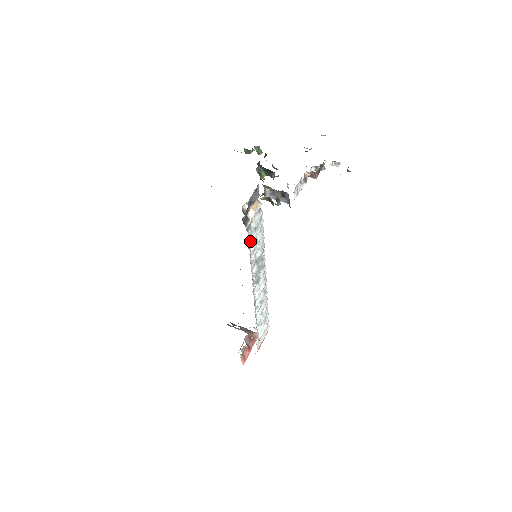
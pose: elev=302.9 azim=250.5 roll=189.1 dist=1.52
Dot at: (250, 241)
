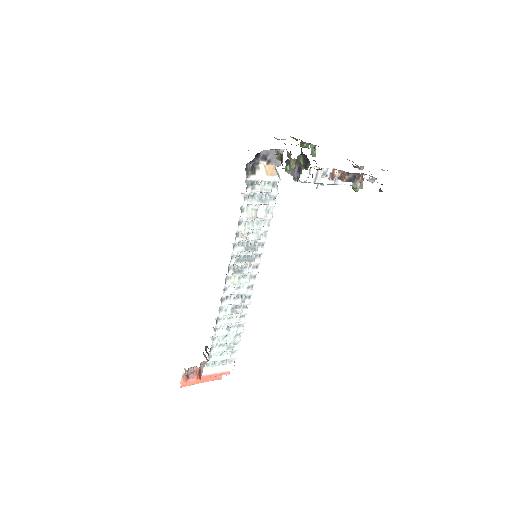
Dot at: (246, 203)
